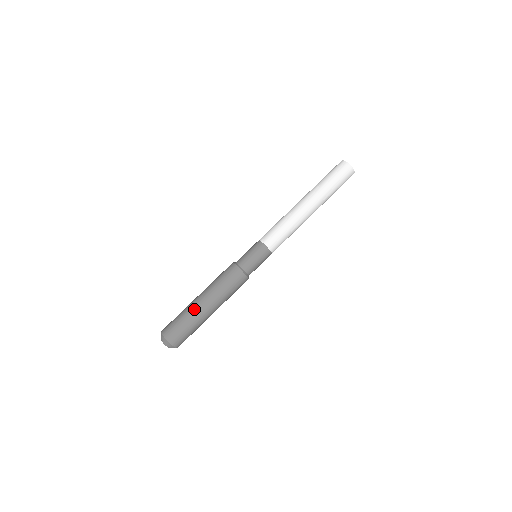
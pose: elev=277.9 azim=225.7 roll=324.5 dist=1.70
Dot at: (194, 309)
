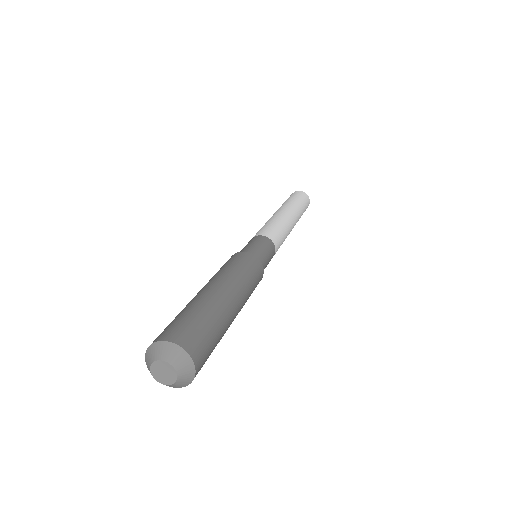
Dot at: (210, 297)
